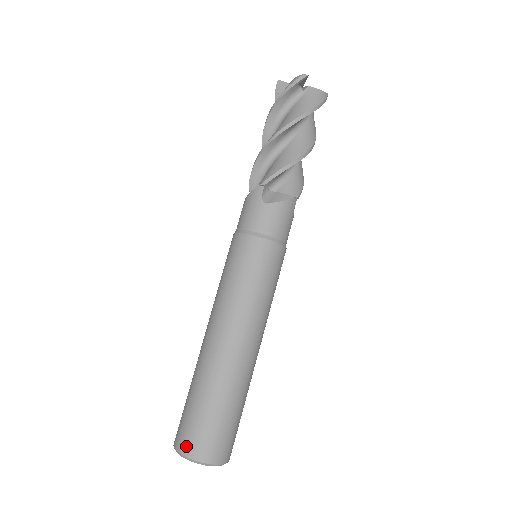
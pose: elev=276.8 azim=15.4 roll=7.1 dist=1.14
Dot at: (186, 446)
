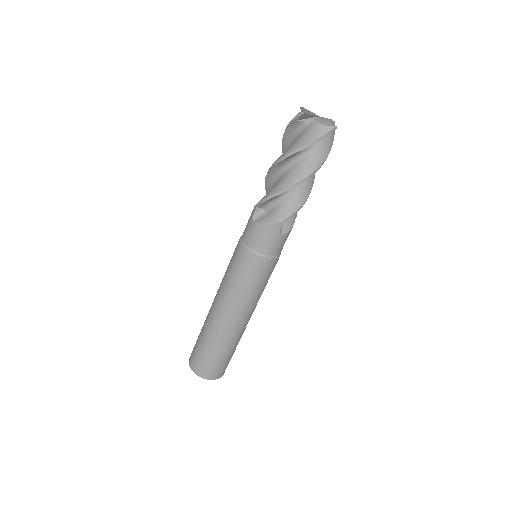
Dot at: (210, 375)
